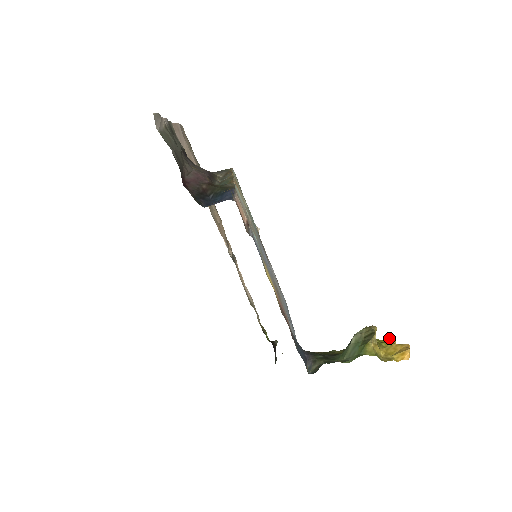
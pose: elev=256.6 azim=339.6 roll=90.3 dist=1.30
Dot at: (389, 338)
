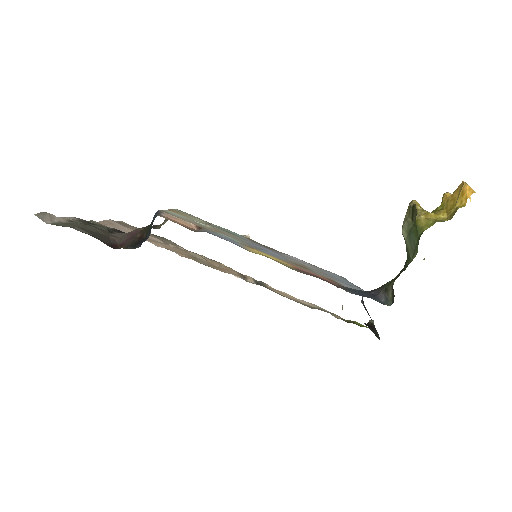
Dot at: (442, 199)
